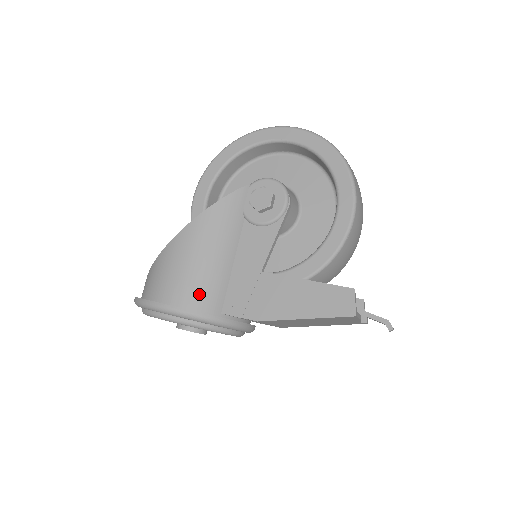
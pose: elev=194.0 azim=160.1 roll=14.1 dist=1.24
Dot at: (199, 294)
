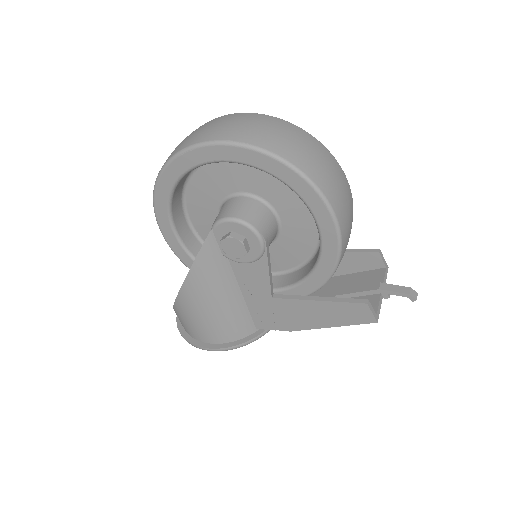
Dot at: (230, 331)
